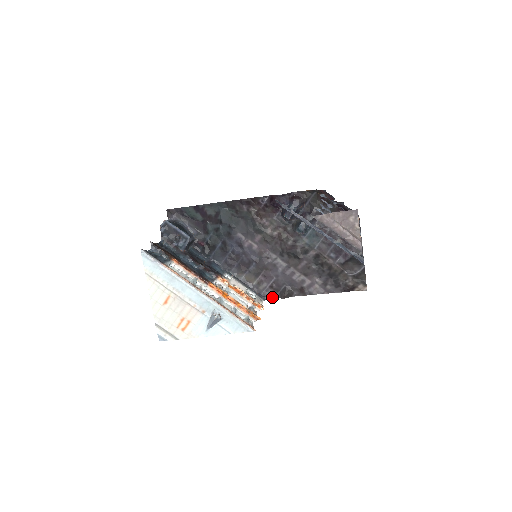
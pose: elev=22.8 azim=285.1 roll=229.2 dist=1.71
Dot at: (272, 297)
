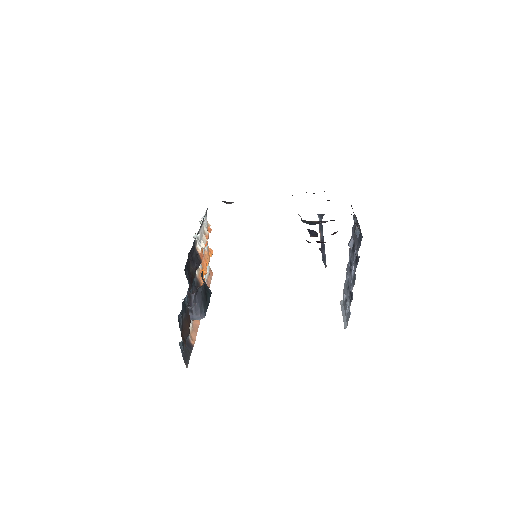
Dot at: occluded
